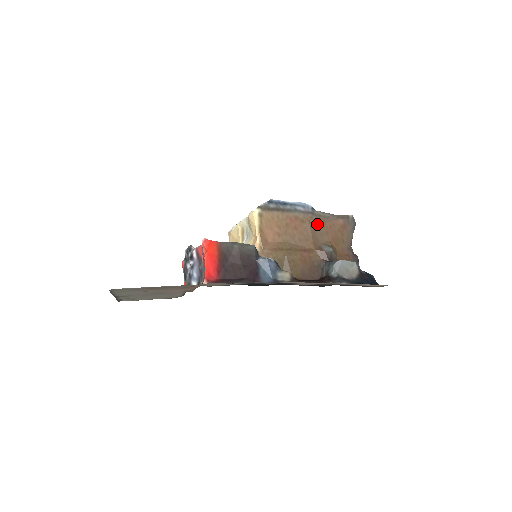
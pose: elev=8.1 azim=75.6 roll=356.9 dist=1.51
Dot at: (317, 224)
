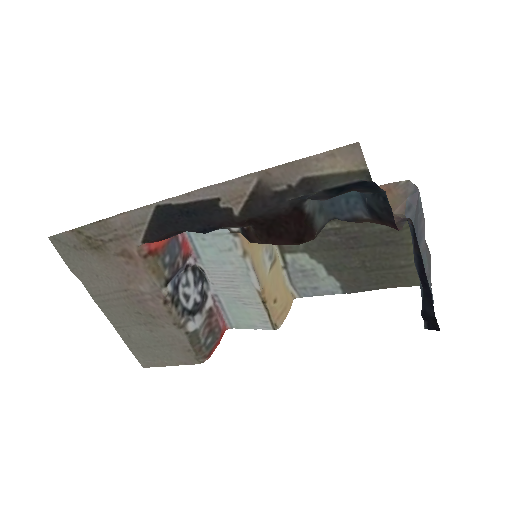
Dot at: occluded
